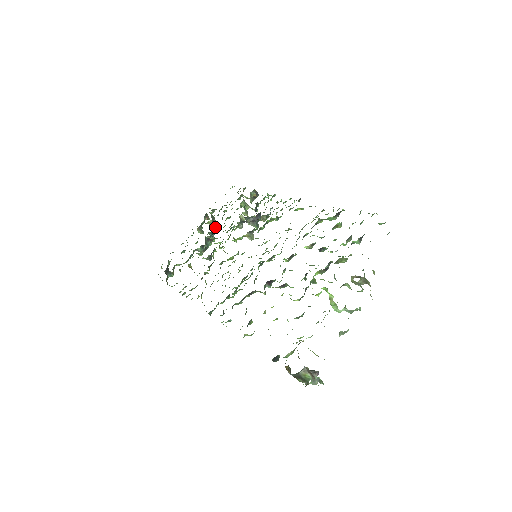
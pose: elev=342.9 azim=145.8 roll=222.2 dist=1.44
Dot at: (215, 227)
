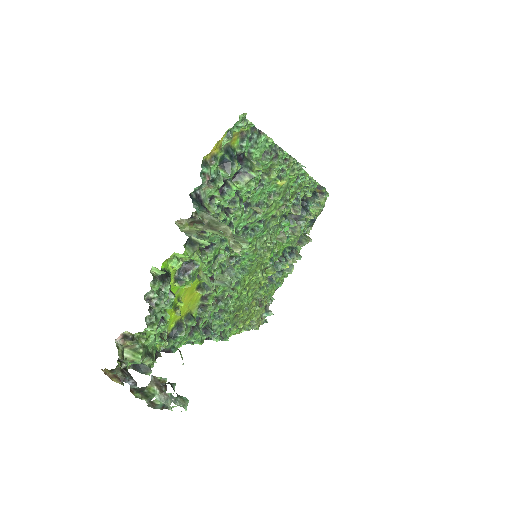
Dot at: (295, 245)
